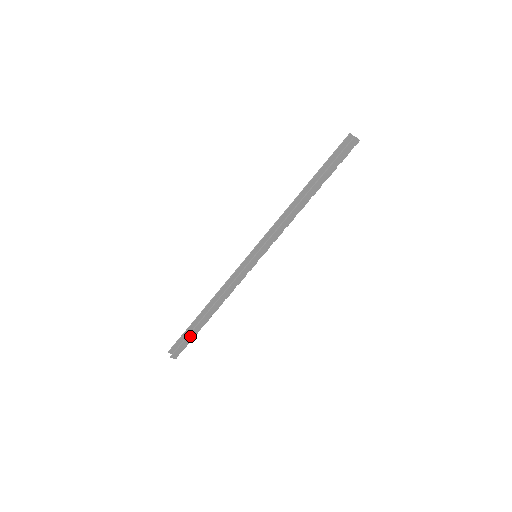
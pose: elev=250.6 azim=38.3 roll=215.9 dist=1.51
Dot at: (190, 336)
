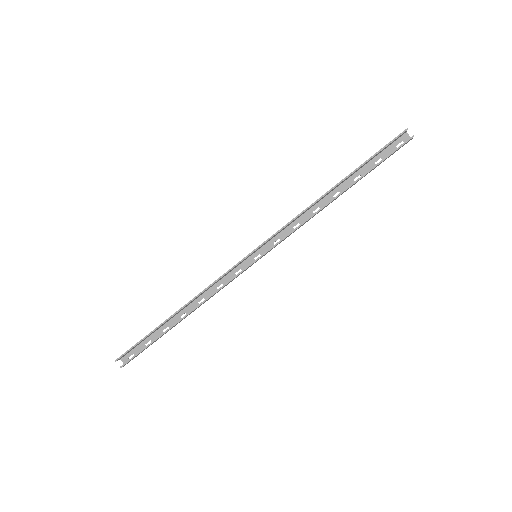
Dot at: (152, 343)
